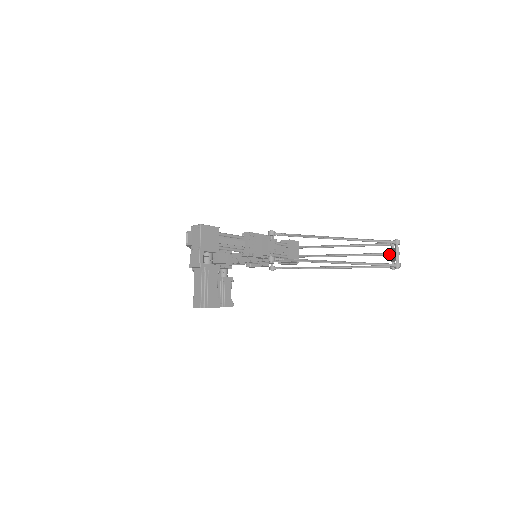
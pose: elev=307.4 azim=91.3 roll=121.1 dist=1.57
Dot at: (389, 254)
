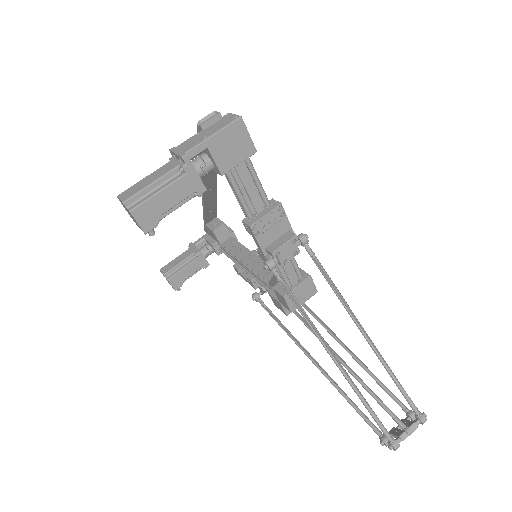
Dot at: (398, 421)
